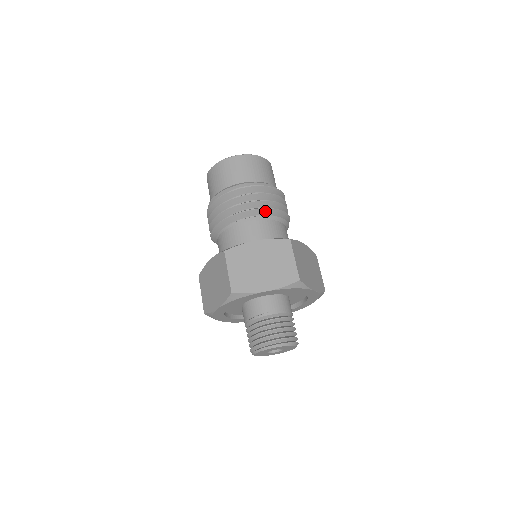
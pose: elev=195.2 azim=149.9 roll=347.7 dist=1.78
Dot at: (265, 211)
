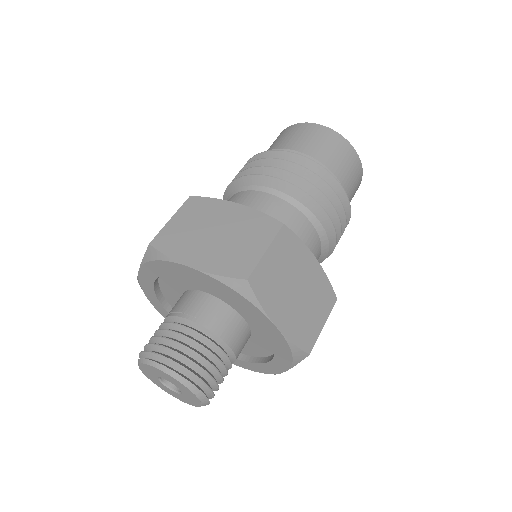
Dot at: (293, 190)
